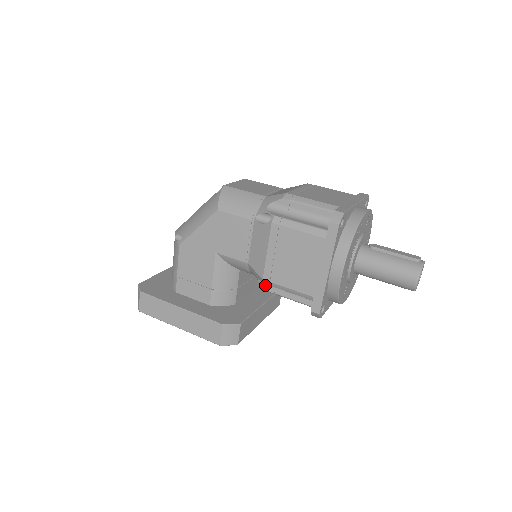
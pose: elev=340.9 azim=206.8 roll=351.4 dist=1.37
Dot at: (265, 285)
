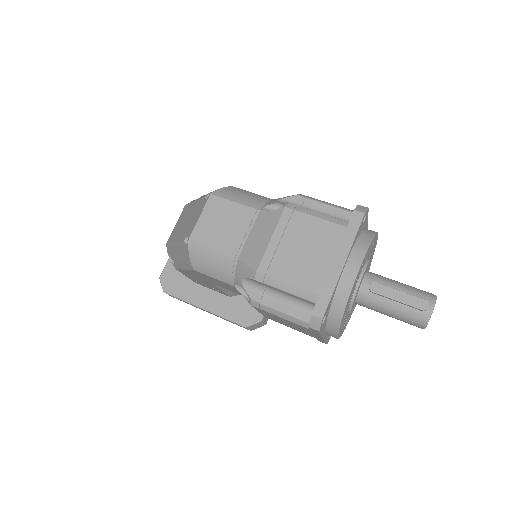
Dot at: occluded
